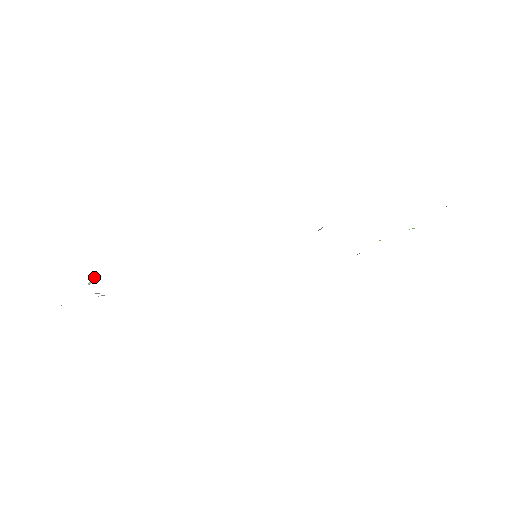
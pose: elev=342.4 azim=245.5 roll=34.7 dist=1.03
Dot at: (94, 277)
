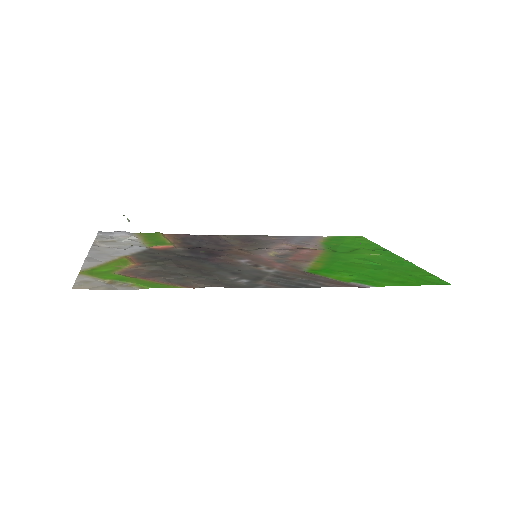
Dot at: (127, 219)
